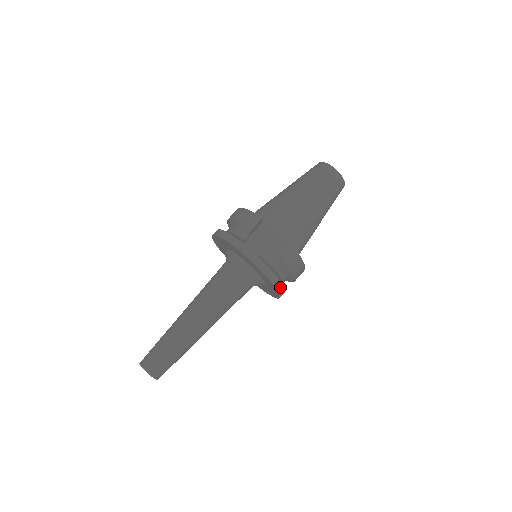
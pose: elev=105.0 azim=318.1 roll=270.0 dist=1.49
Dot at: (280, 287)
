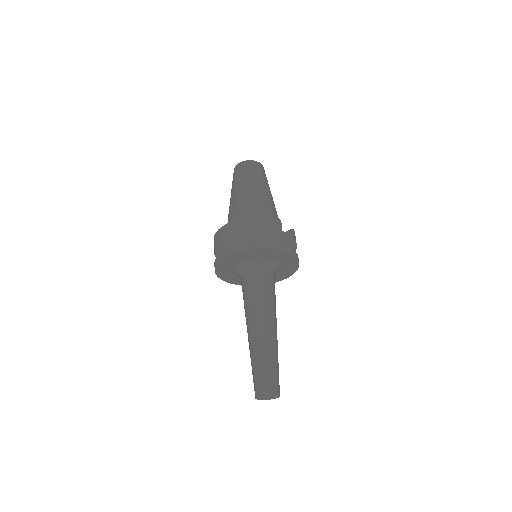
Dot at: occluded
